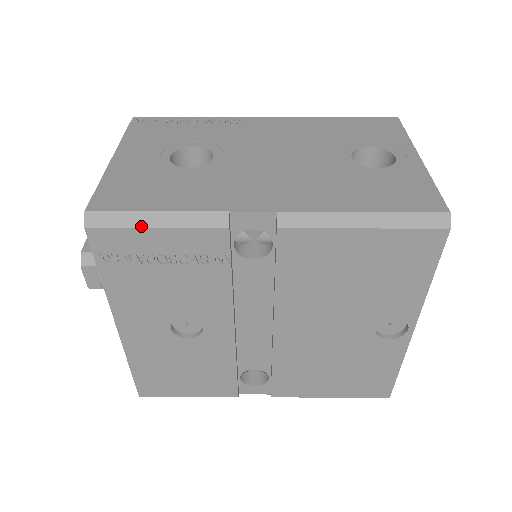
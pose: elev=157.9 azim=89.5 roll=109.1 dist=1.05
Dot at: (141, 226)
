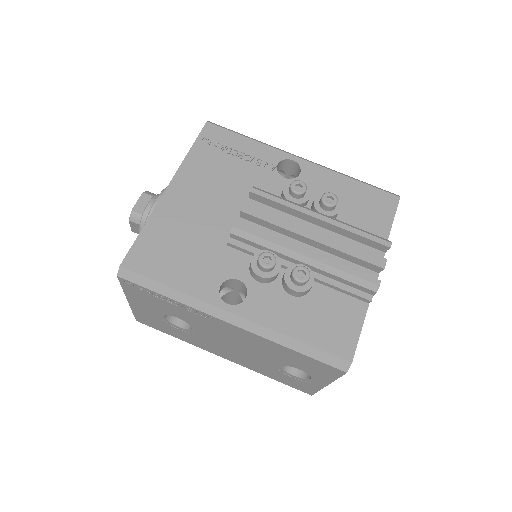
Dot at: occluded
